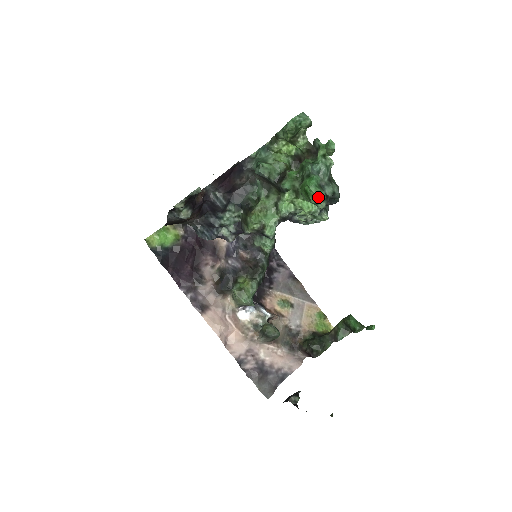
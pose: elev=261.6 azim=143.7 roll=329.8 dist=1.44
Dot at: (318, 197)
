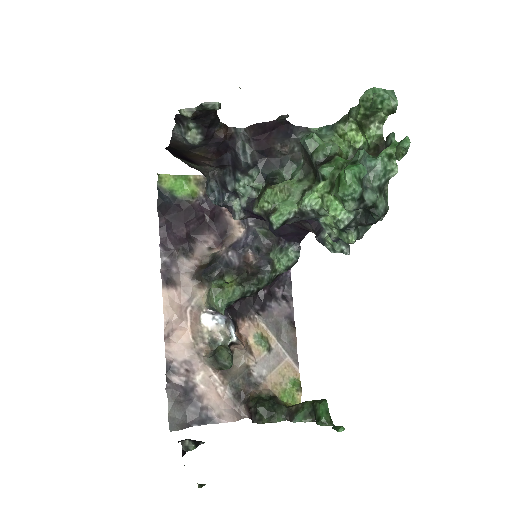
Dot at: (349, 189)
